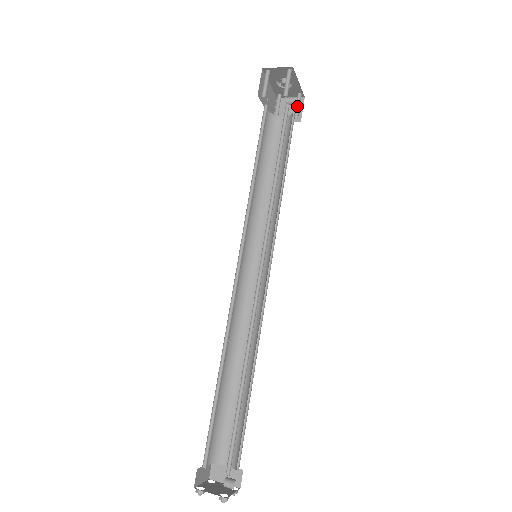
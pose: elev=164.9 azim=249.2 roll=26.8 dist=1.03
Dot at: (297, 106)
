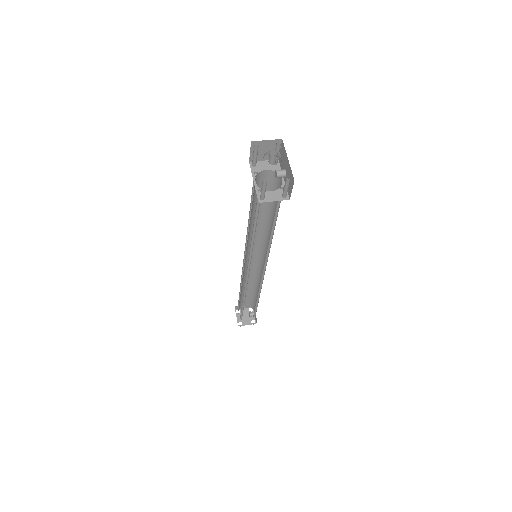
Dot at: occluded
